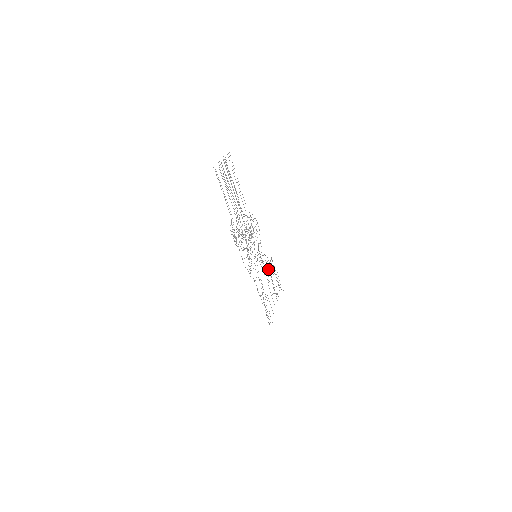
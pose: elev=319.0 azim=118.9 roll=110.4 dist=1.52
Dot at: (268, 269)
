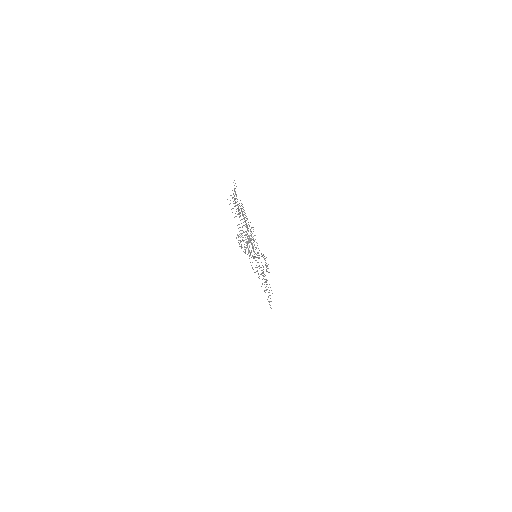
Dot at: occluded
